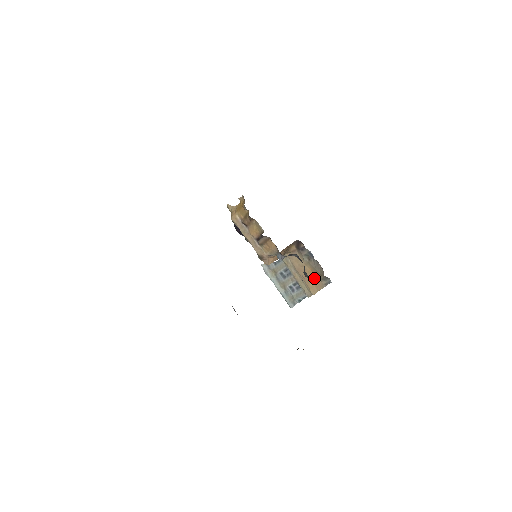
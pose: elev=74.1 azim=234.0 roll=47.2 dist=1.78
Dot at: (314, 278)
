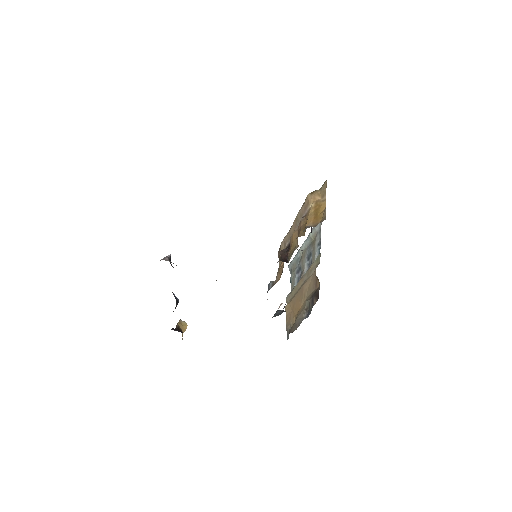
Dot at: (295, 312)
